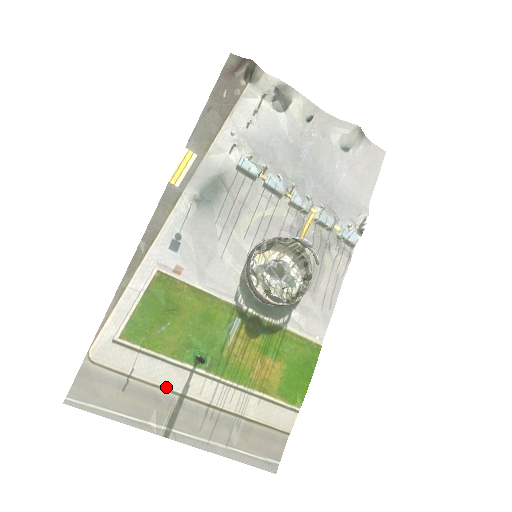
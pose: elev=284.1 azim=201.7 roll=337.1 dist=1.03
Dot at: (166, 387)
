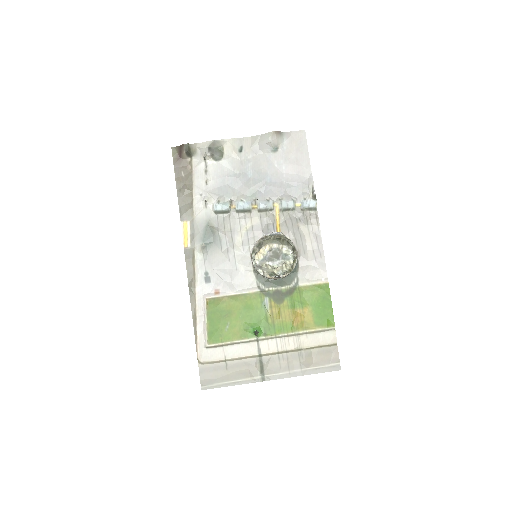
Dot at: (248, 356)
